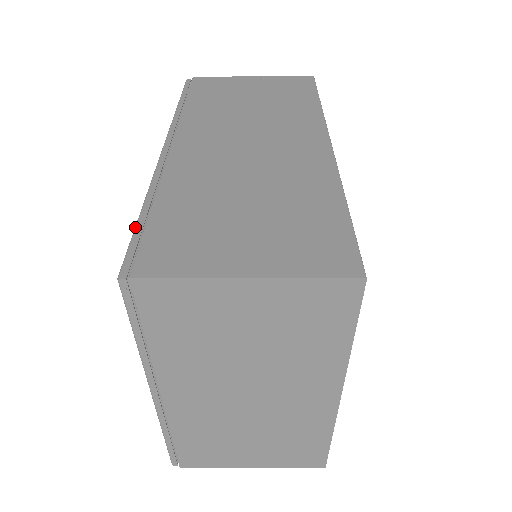
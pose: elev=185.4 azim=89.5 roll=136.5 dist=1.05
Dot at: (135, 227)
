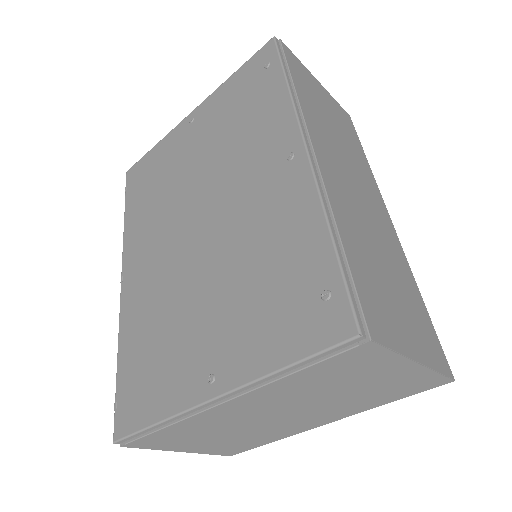
Dot at: (341, 265)
